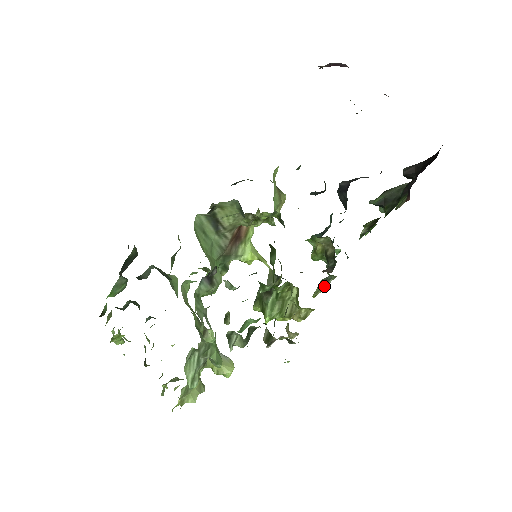
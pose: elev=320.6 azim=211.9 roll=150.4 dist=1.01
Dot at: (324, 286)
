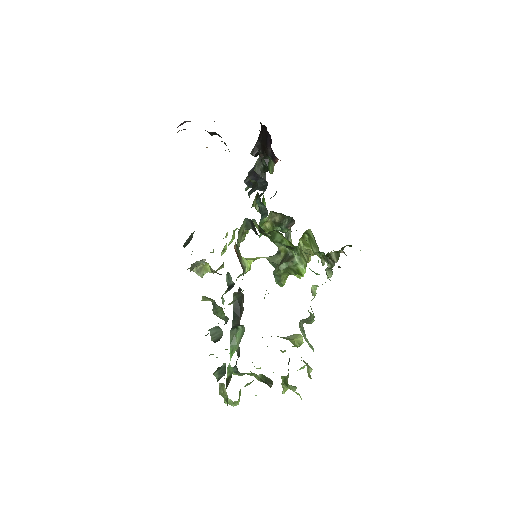
Dot at: (290, 240)
